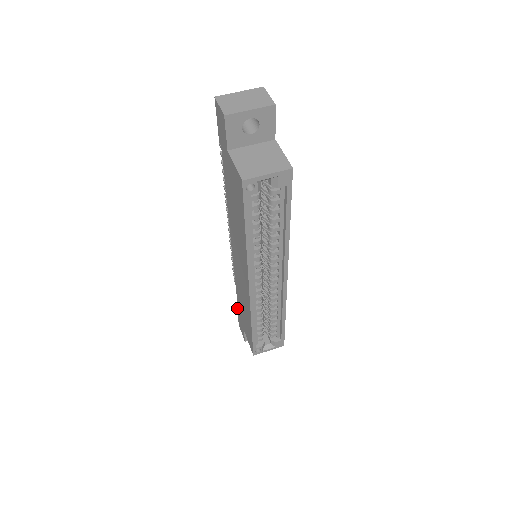
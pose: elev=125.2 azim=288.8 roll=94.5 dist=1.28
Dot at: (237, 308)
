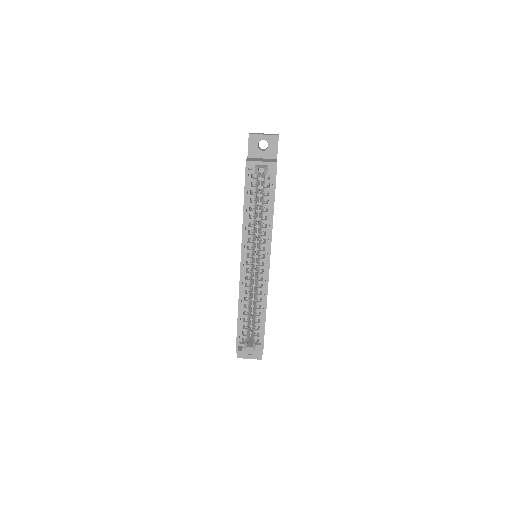
Dot at: occluded
